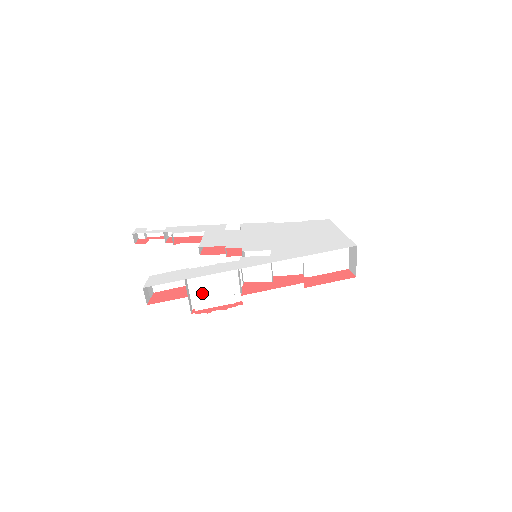
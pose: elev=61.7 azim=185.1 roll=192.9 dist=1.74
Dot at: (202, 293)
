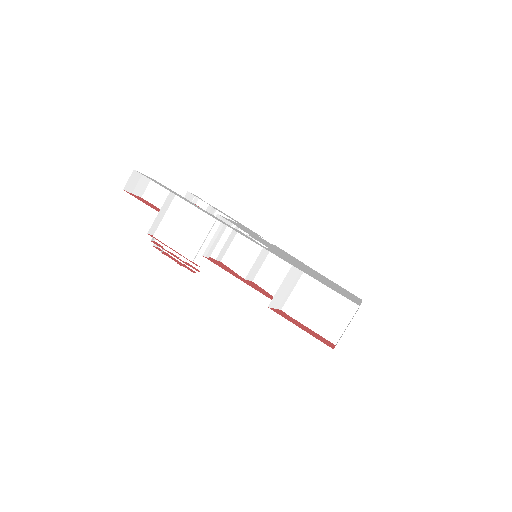
Dot at: (174, 223)
